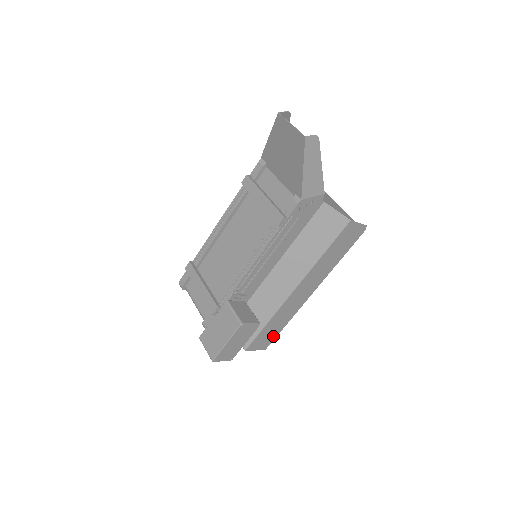
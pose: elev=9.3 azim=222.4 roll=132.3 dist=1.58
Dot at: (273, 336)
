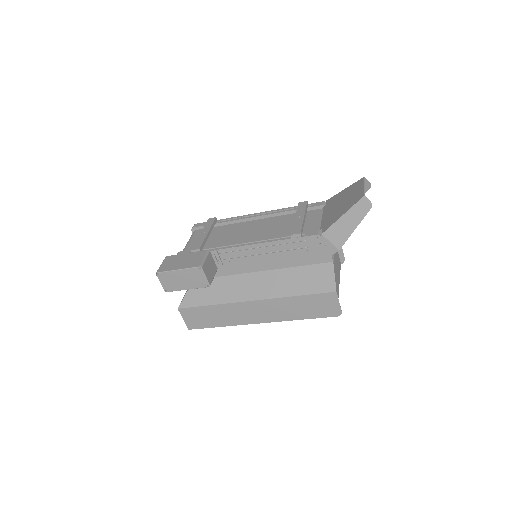
Dot at: (204, 324)
